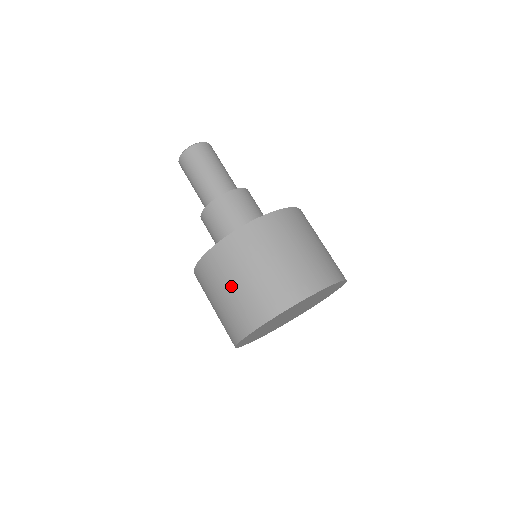
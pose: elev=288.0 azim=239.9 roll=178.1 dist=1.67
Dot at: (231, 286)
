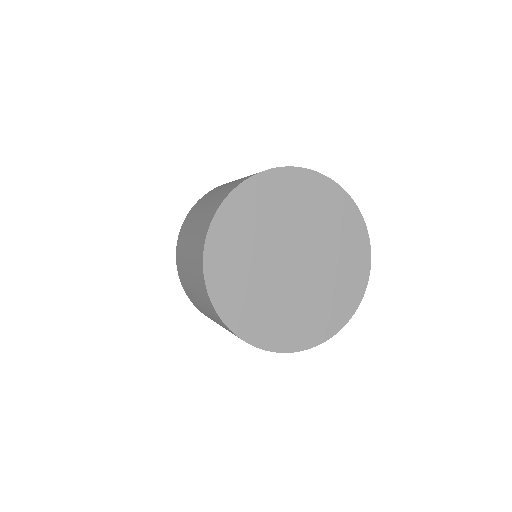
Dot at: (202, 209)
